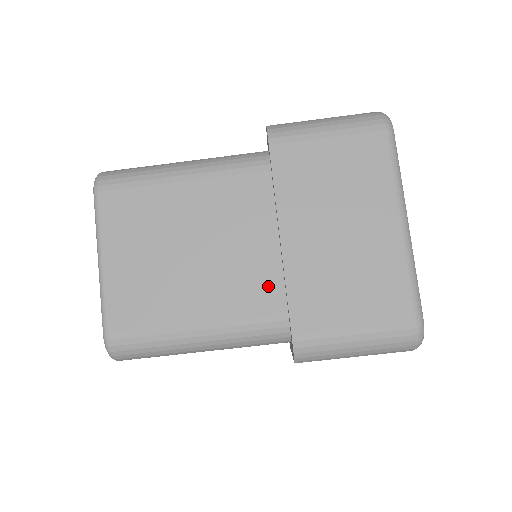
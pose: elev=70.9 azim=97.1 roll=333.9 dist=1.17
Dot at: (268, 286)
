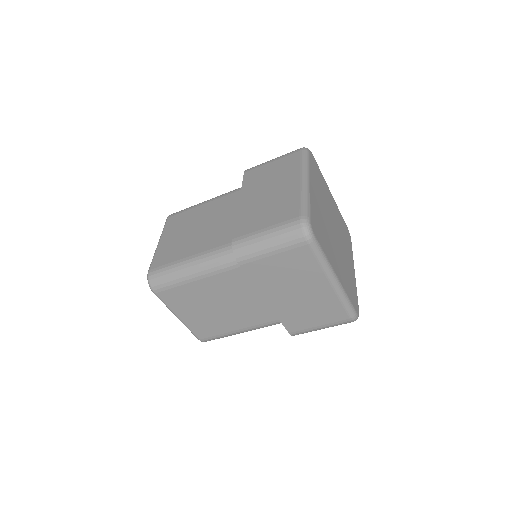
Dot at: (269, 311)
